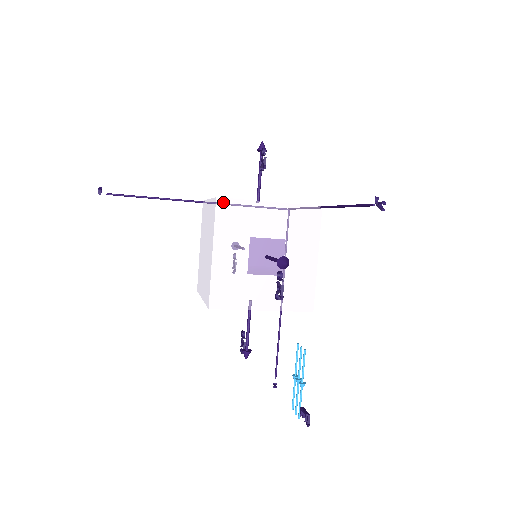
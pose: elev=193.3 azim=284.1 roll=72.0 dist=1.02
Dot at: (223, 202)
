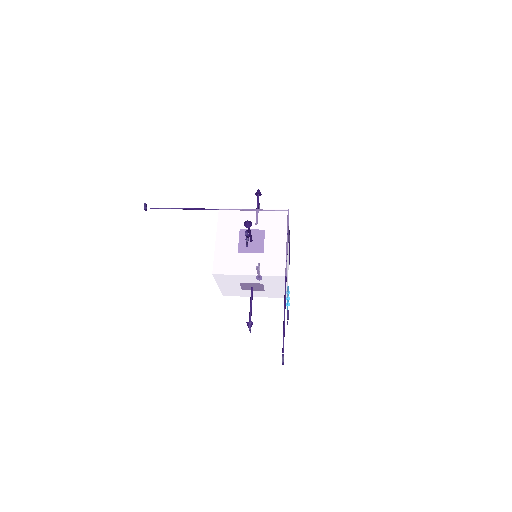
Dot at: (217, 275)
